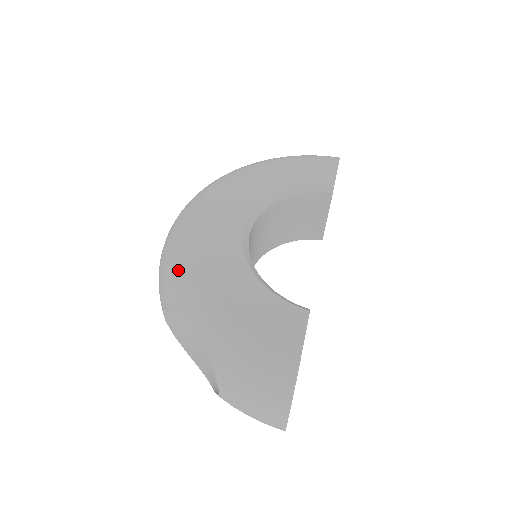
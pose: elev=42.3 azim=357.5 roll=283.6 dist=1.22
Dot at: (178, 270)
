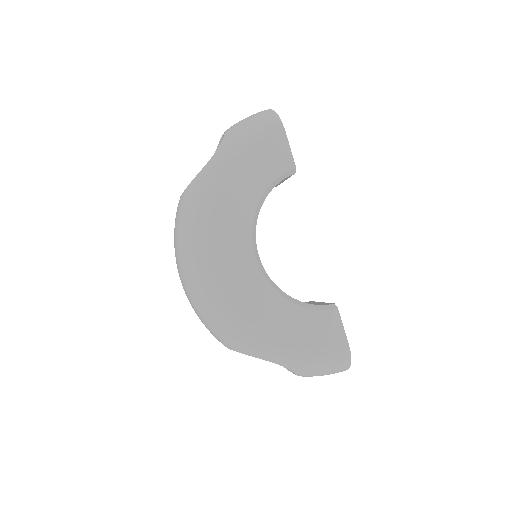
Dot at: (235, 329)
